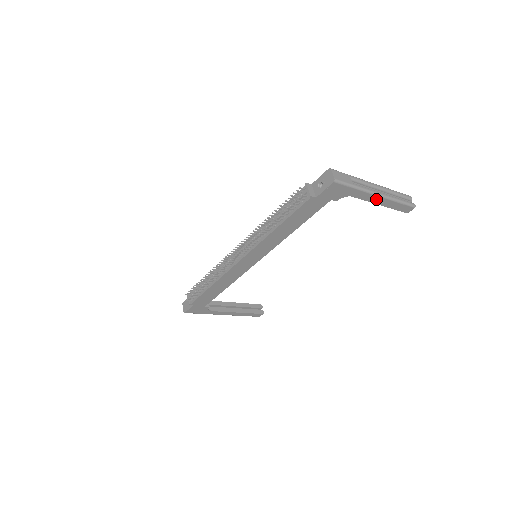
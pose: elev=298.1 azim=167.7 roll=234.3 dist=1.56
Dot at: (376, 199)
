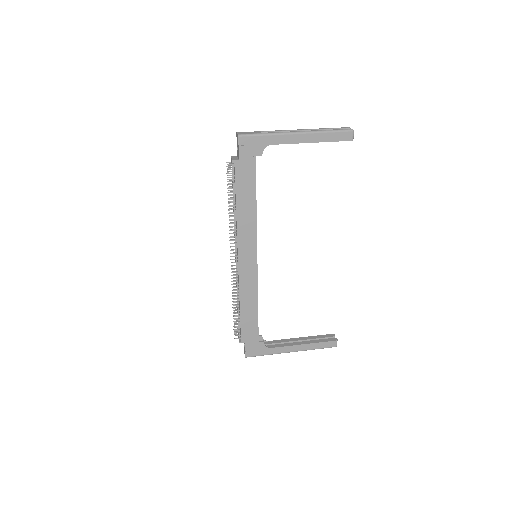
Dot at: (299, 138)
